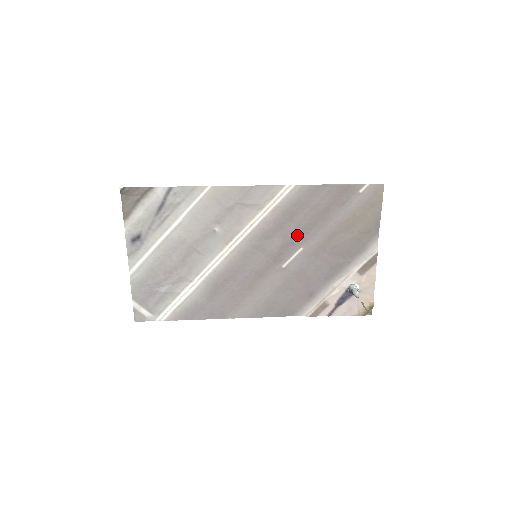
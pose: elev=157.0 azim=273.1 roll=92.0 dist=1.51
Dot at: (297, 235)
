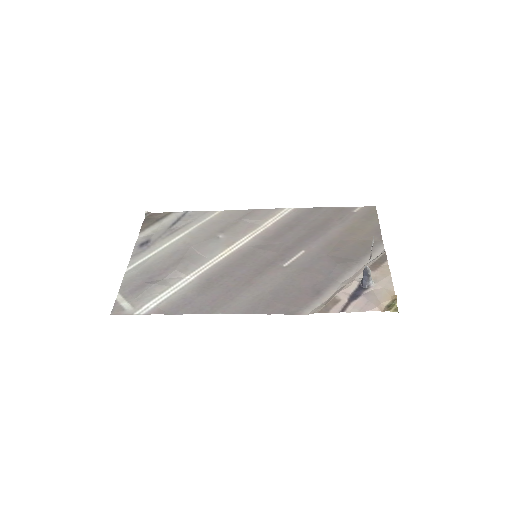
Dot at: (298, 241)
